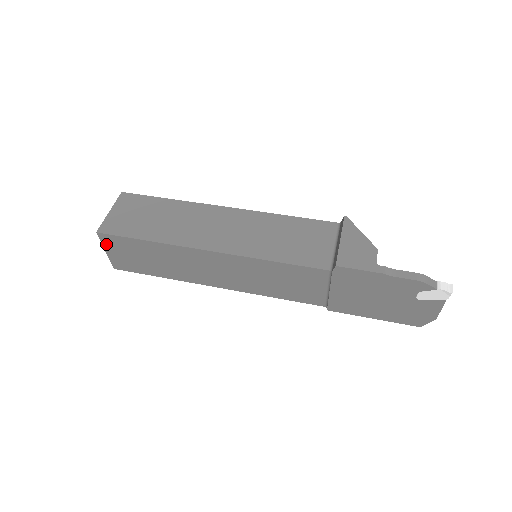
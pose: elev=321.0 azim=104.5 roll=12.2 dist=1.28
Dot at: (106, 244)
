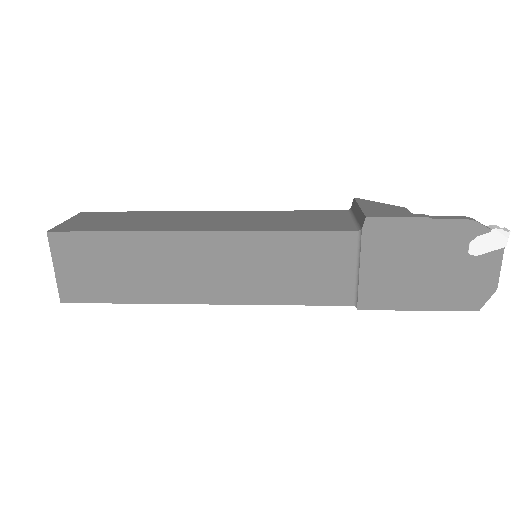
Dot at: (57, 253)
